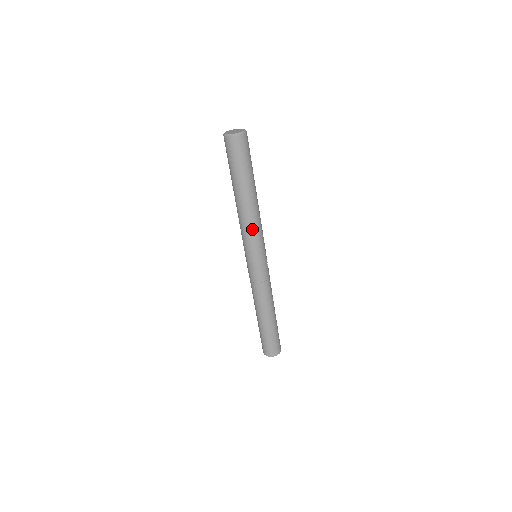
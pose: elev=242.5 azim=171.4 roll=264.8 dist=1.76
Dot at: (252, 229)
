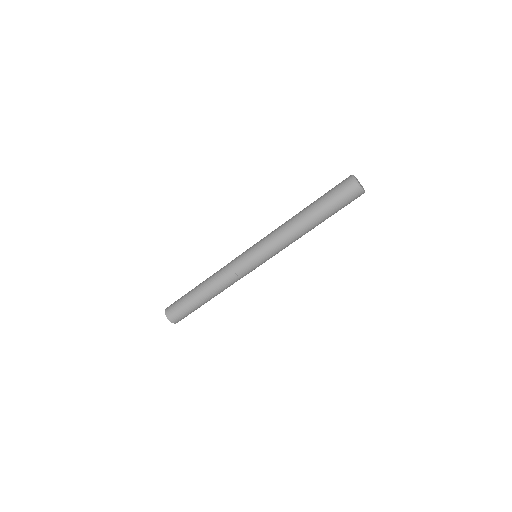
Dot at: (285, 244)
